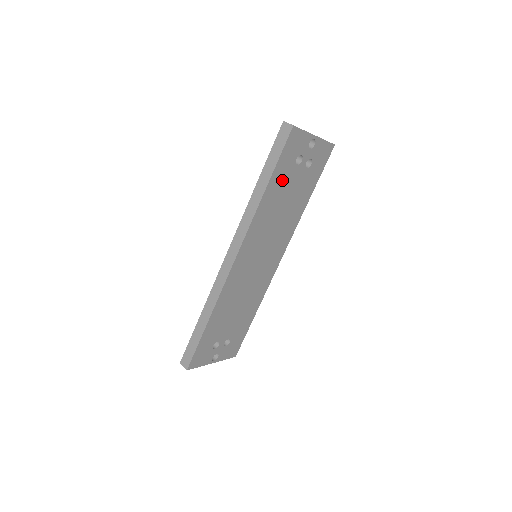
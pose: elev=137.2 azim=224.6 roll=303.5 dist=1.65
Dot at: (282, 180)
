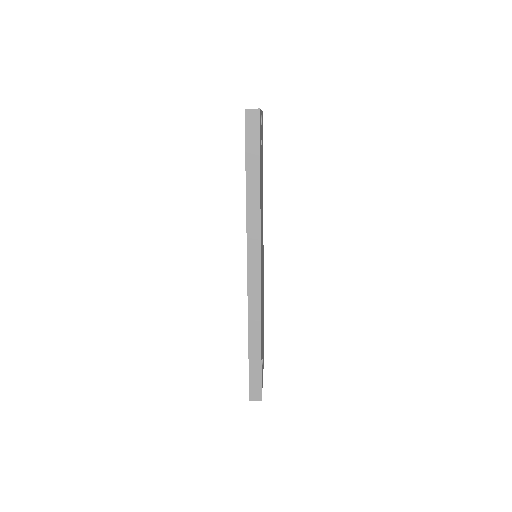
Dot at: occluded
